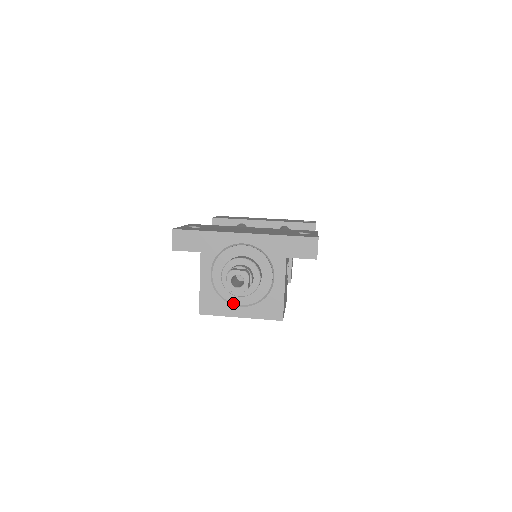
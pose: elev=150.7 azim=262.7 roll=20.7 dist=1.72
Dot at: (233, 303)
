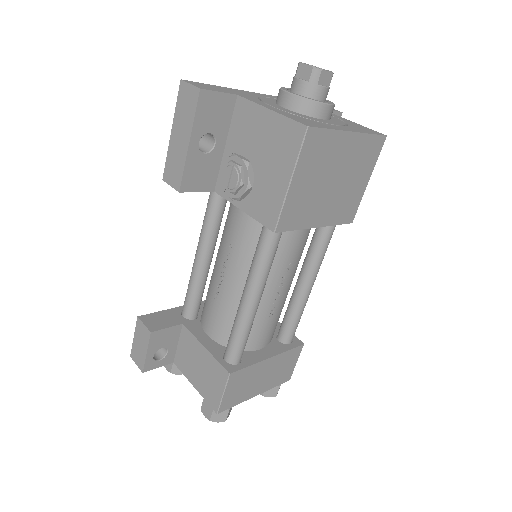
Dot at: (327, 123)
